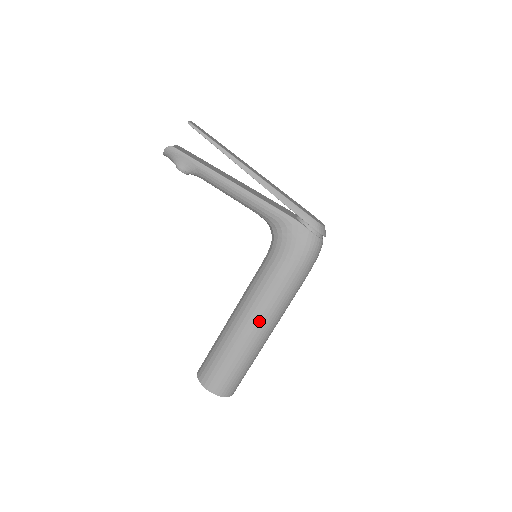
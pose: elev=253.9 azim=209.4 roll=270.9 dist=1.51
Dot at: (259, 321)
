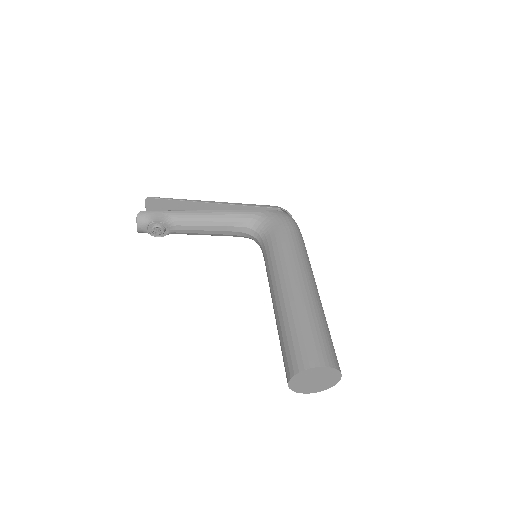
Dot at: (299, 278)
